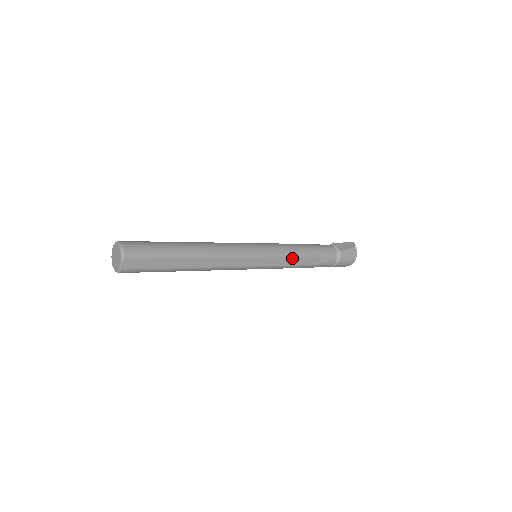
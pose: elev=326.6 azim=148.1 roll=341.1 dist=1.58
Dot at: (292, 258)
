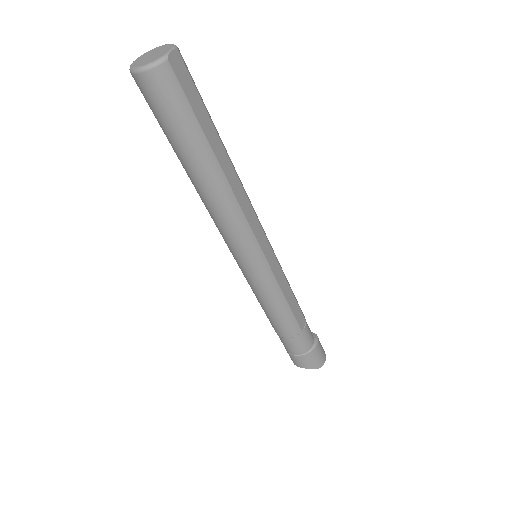
Dot at: (289, 289)
